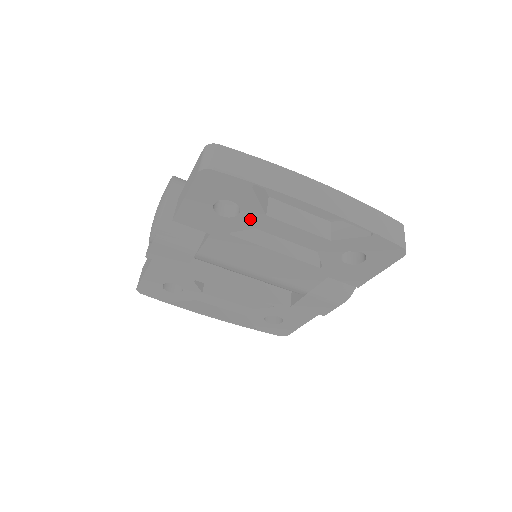
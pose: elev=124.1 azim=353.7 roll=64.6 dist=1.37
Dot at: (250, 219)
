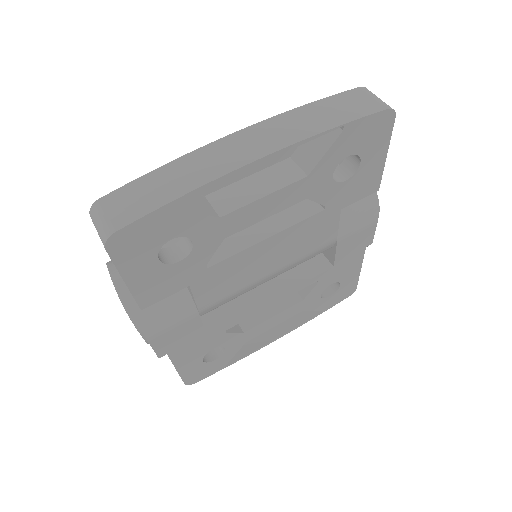
Dot at: (209, 236)
